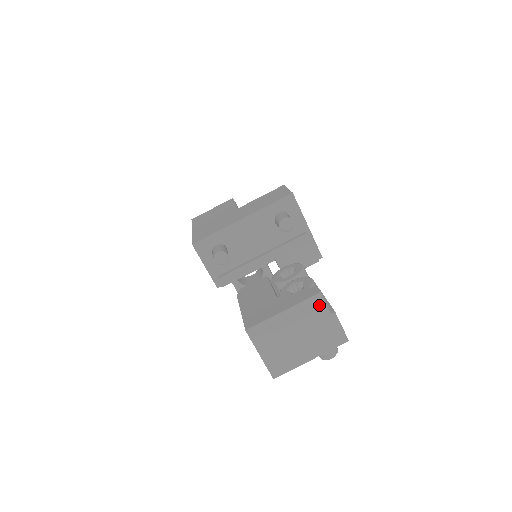
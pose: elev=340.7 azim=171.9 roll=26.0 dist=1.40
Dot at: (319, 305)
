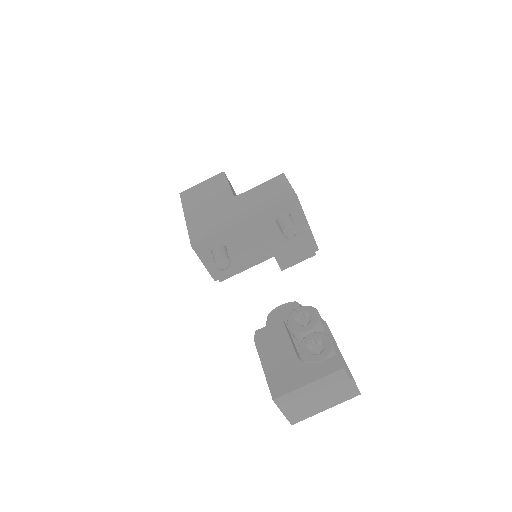
Dot at: (341, 376)
